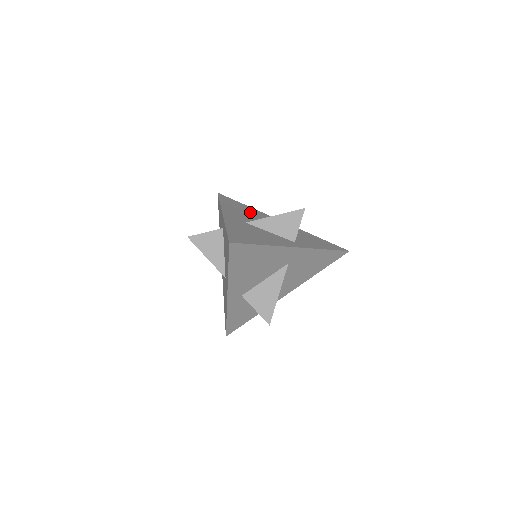
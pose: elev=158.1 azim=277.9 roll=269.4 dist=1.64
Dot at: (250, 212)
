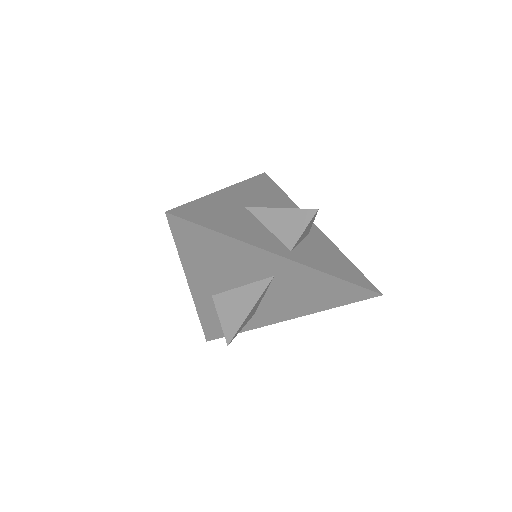
Dot at: (278, 202)
